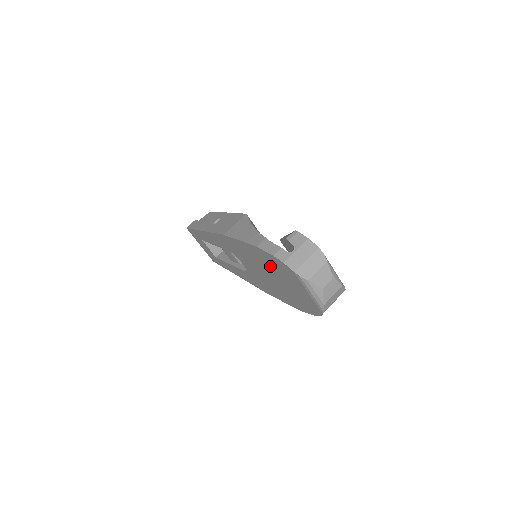
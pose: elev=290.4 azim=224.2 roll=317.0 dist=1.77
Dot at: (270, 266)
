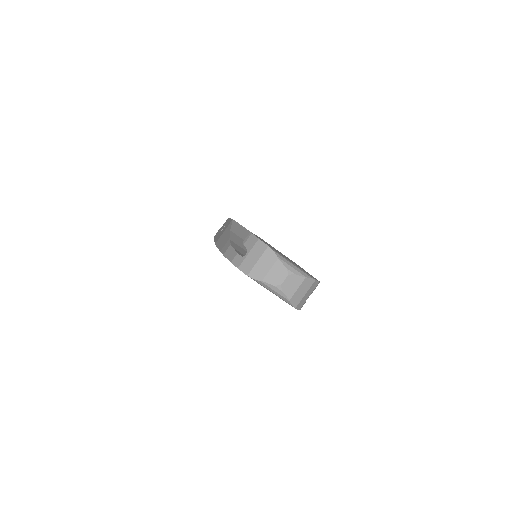
Dot at: occluded
